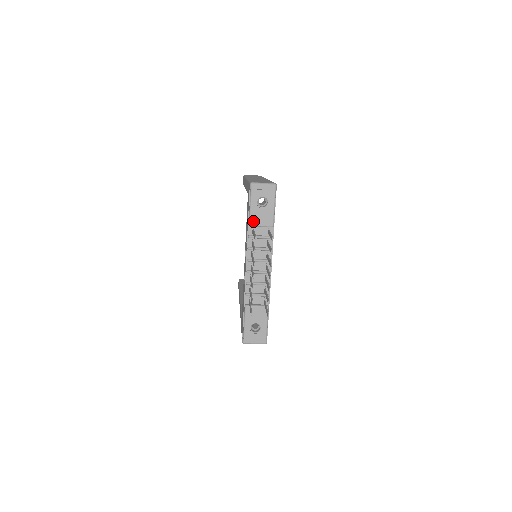
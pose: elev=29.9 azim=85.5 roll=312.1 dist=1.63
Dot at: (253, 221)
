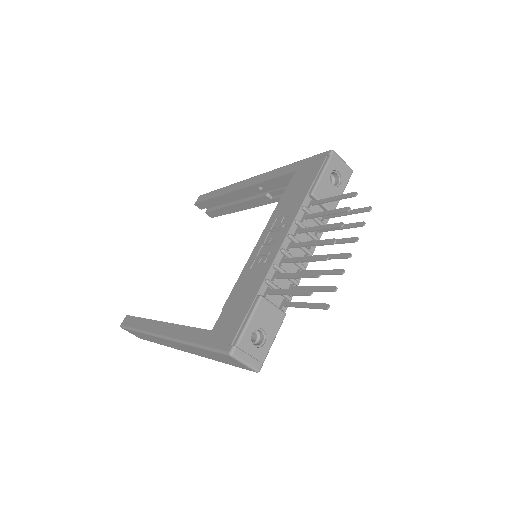
Dot at: (318, 191)
